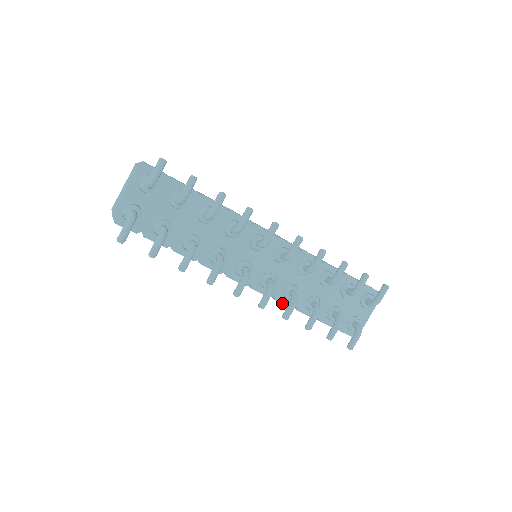
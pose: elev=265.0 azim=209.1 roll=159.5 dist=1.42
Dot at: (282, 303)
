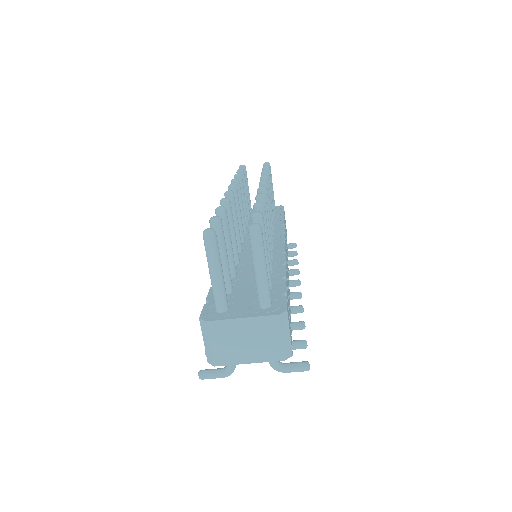
Dot at: occluded
